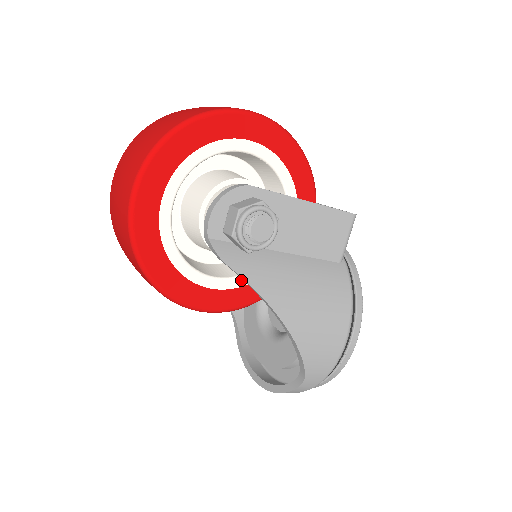
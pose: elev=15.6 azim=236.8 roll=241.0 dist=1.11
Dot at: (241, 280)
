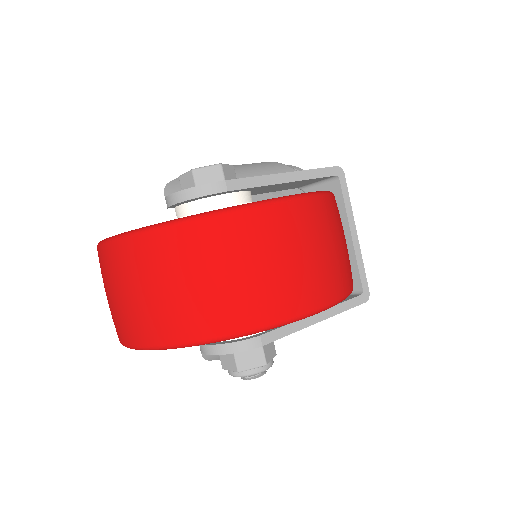
Dot at: occluded
